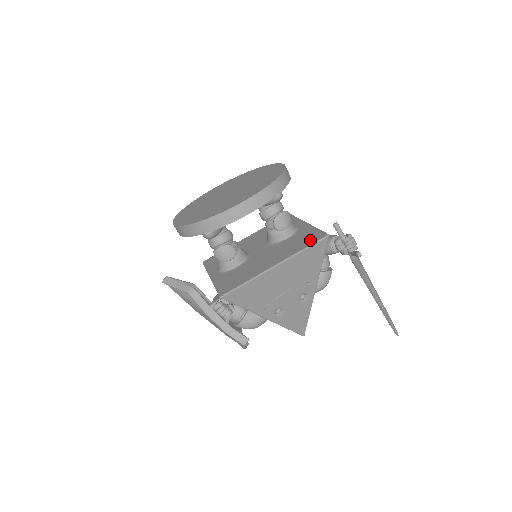
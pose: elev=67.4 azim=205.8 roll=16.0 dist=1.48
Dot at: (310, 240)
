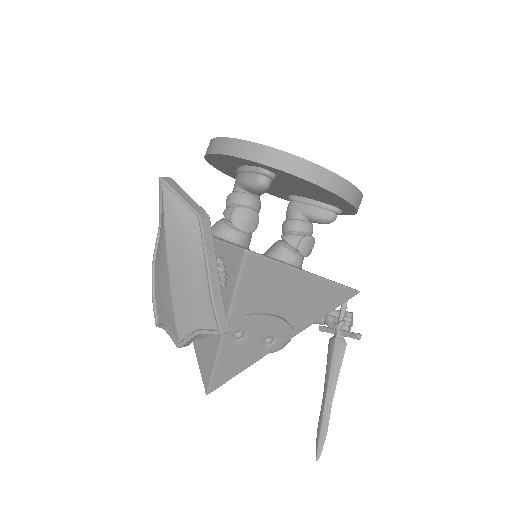
Dot at: occluded
